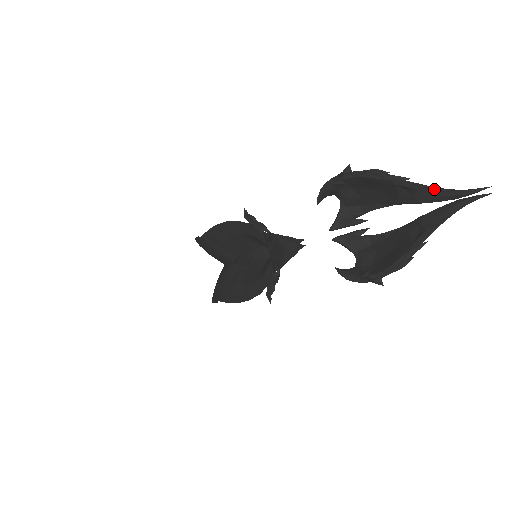
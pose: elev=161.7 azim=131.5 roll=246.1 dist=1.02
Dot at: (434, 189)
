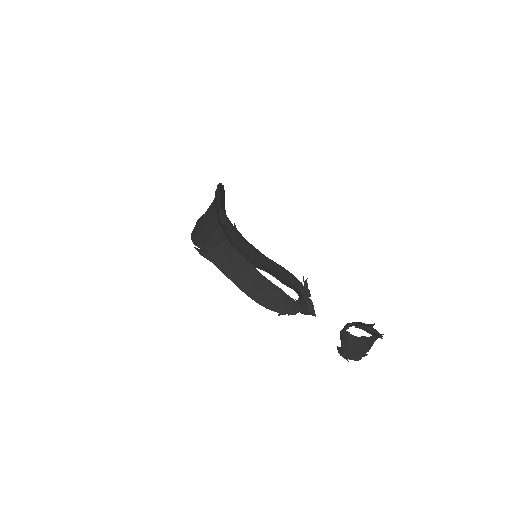
Dot at: occluded
